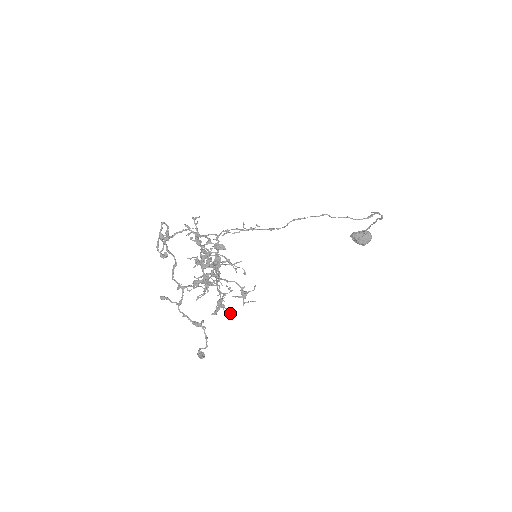
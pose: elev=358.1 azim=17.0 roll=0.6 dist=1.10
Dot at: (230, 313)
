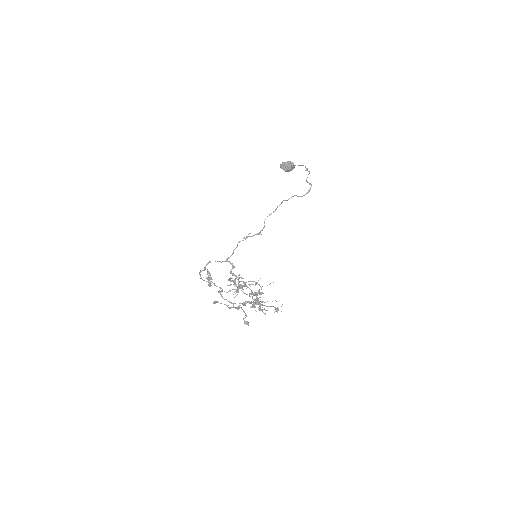
Dot at: occluded
